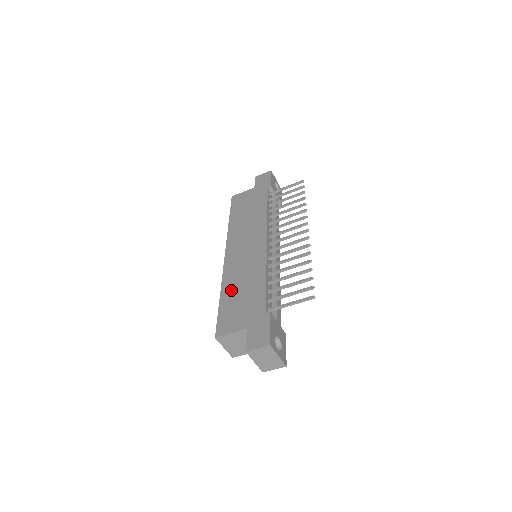
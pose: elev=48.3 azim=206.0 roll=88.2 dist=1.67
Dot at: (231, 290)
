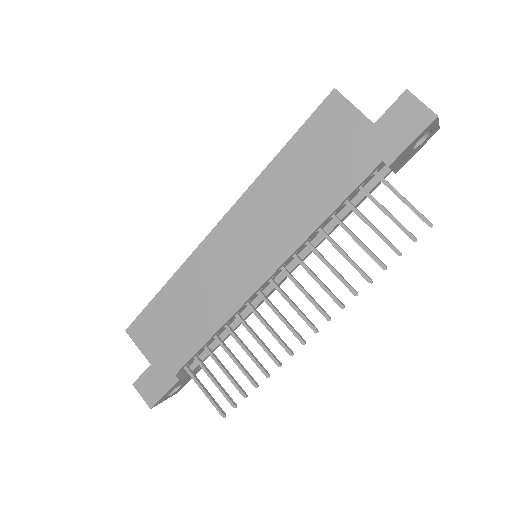
Dot at: (177, 296)
